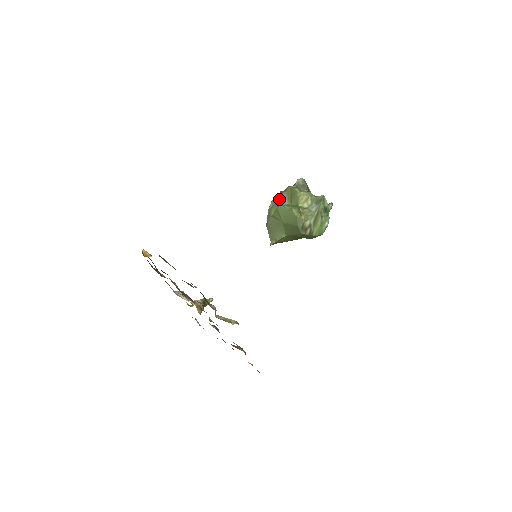
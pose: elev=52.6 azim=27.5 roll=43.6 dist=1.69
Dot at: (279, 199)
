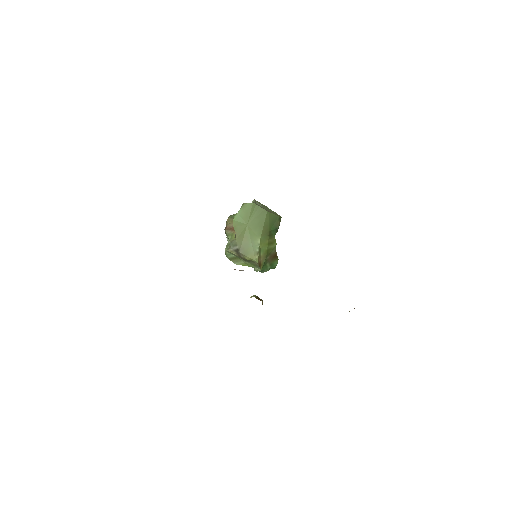
Dot at: (229, 229)
